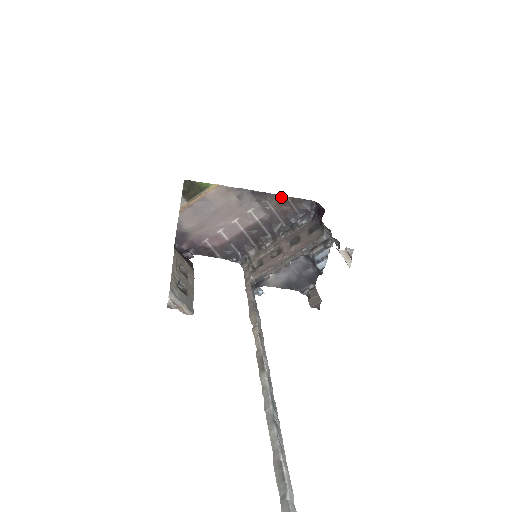
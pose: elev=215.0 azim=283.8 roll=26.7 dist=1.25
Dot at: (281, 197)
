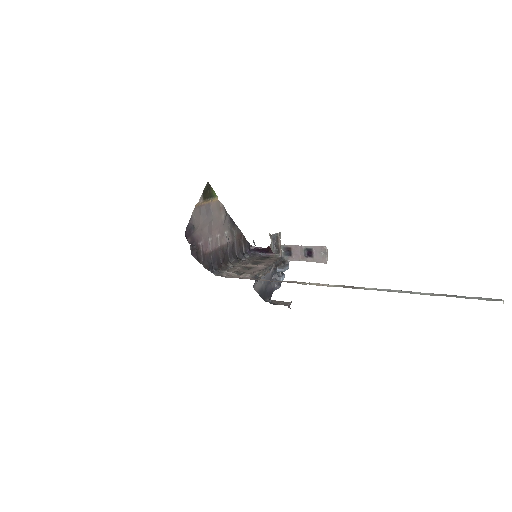
Dot at: (240, 231)
